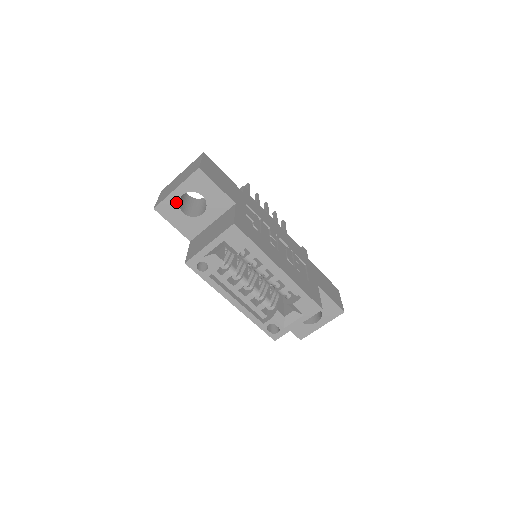
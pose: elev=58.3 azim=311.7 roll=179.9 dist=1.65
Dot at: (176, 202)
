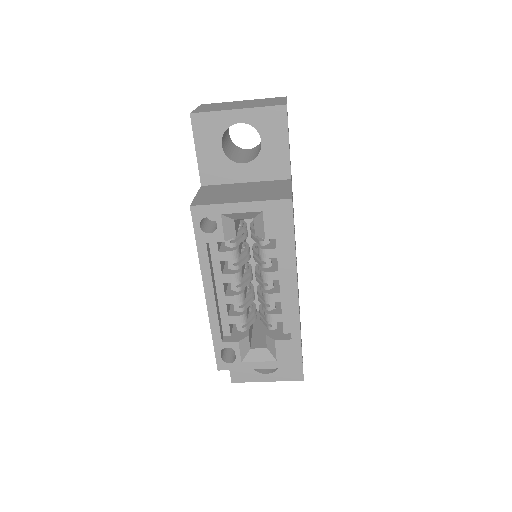
Dot at: (224, 126)
